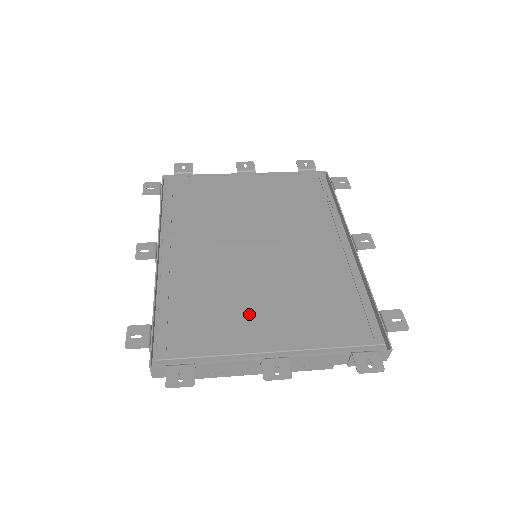
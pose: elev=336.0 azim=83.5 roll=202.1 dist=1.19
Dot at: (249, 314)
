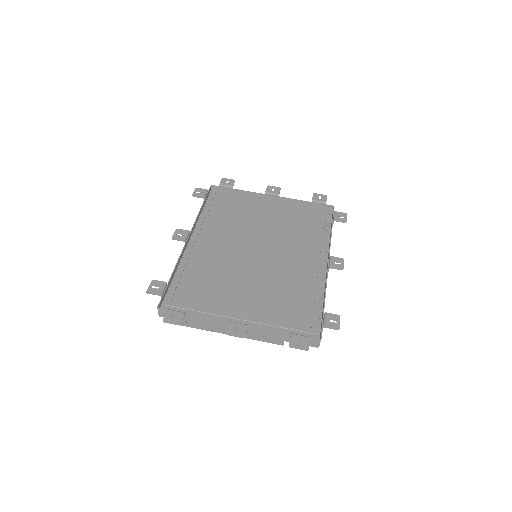
Dot at: (233, 292)
